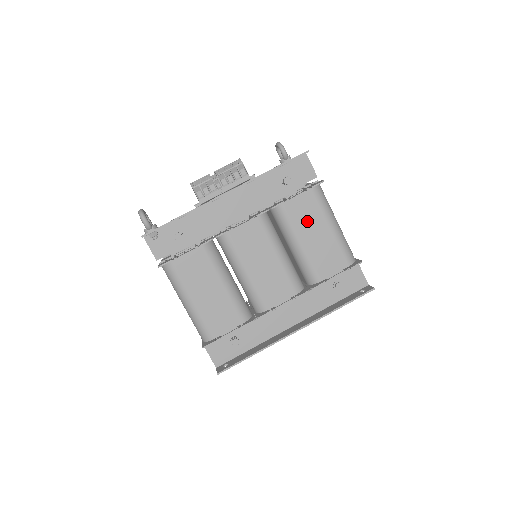
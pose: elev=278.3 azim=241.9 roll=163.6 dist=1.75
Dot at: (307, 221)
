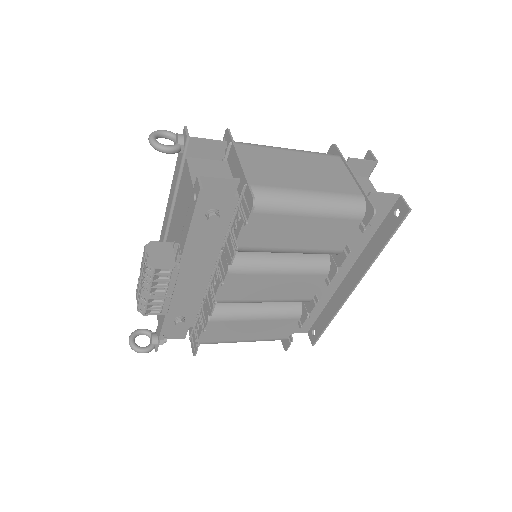
Dot at: (277, 234)
